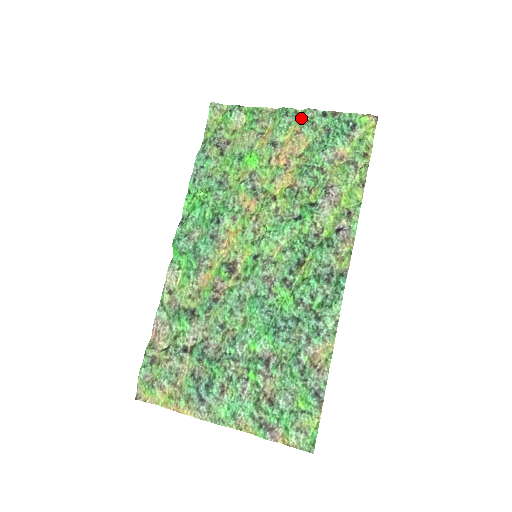
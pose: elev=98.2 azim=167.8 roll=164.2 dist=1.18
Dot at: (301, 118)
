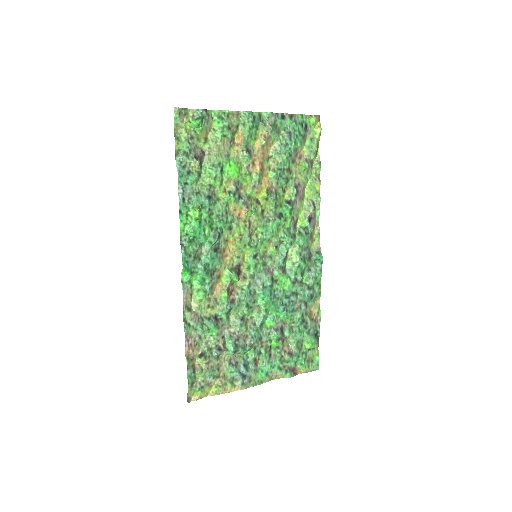
Dot at: (267, 123)
